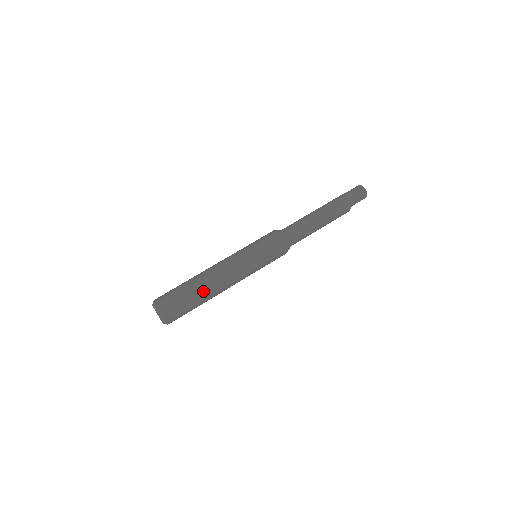
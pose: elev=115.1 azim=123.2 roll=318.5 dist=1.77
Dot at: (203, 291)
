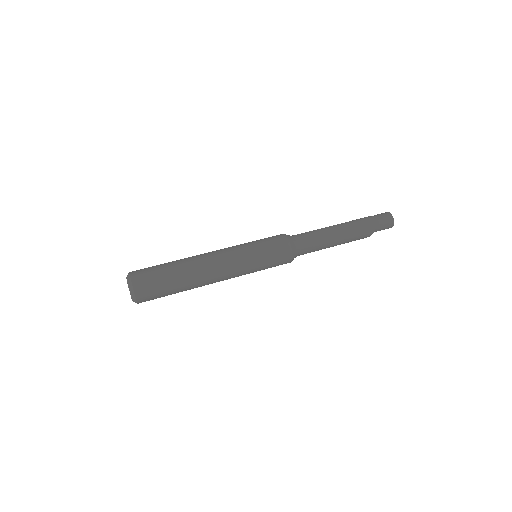
Dot at: (187, 278)
